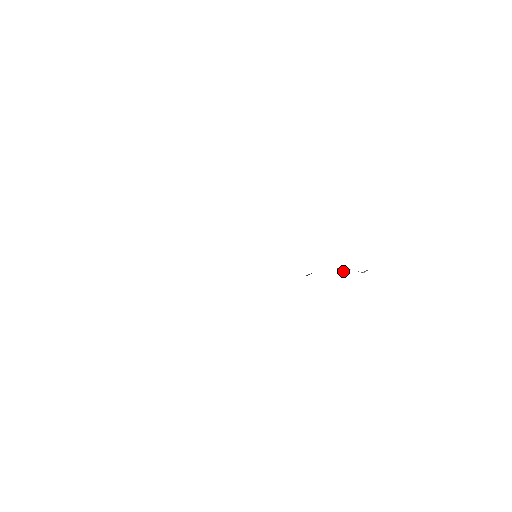
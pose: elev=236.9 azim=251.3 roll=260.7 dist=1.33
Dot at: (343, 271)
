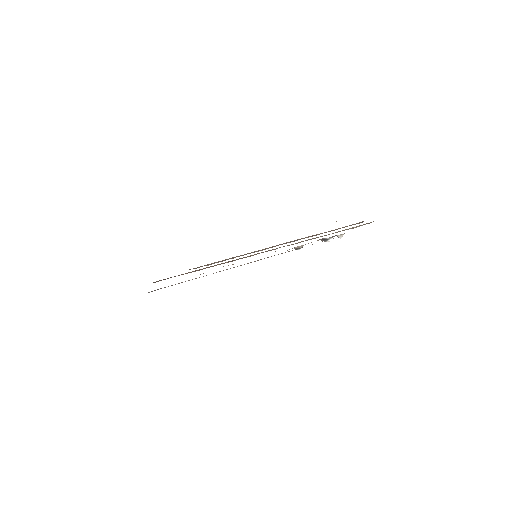
Dot at: (326, 241)
